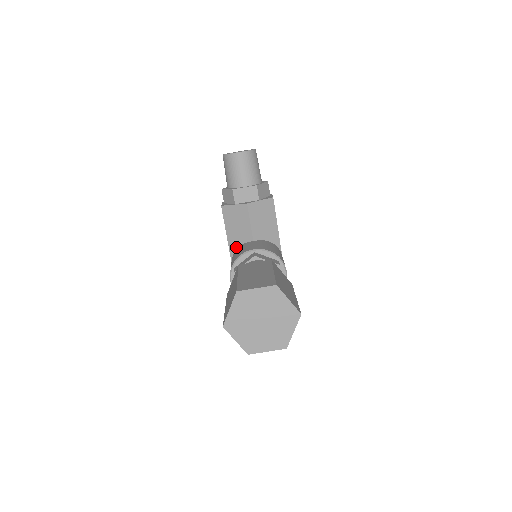
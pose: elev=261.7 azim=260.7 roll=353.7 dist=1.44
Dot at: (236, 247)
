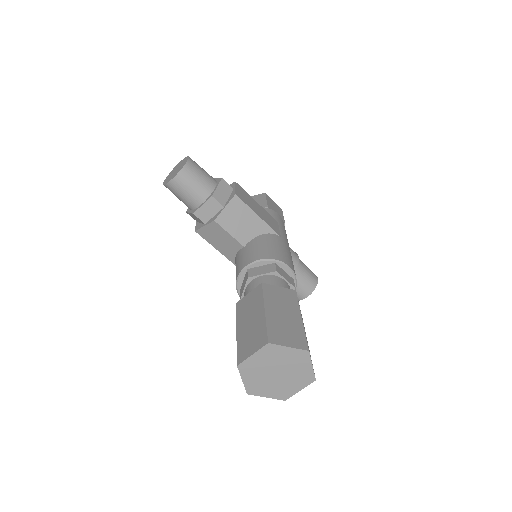
Dot at: (234, 257)
